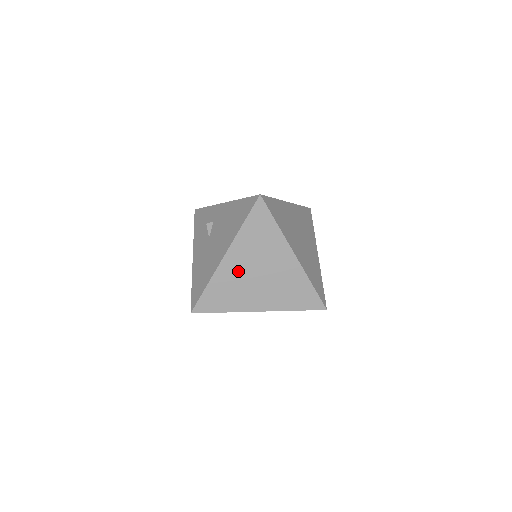
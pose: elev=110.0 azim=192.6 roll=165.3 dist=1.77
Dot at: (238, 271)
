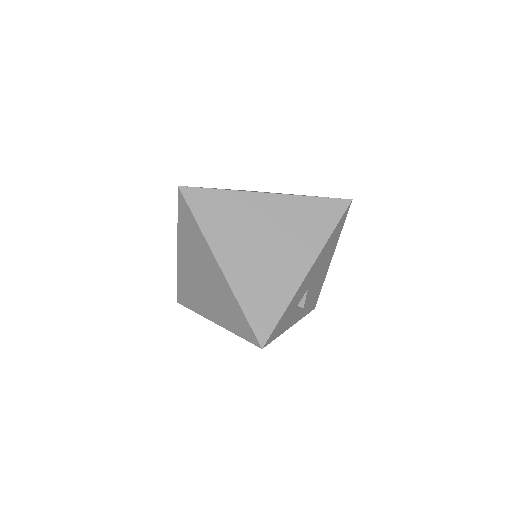
Dot at: (189, 270)
